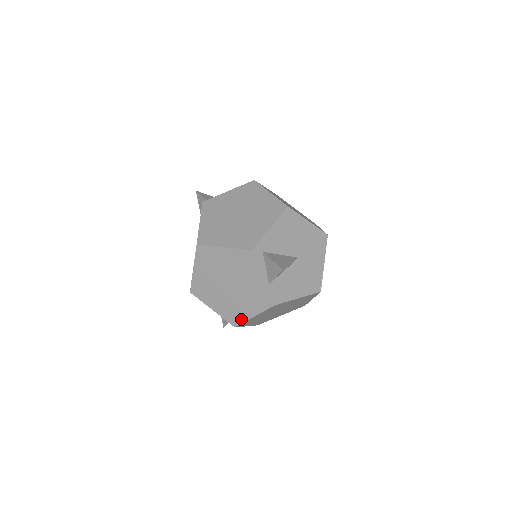
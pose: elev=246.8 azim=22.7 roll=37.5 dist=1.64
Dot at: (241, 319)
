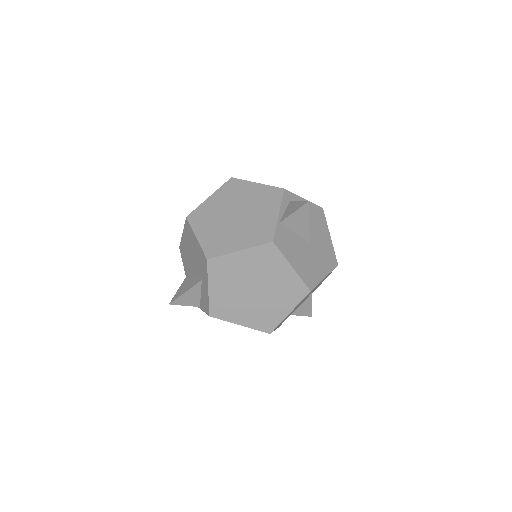
Dot at: (222, 251)
